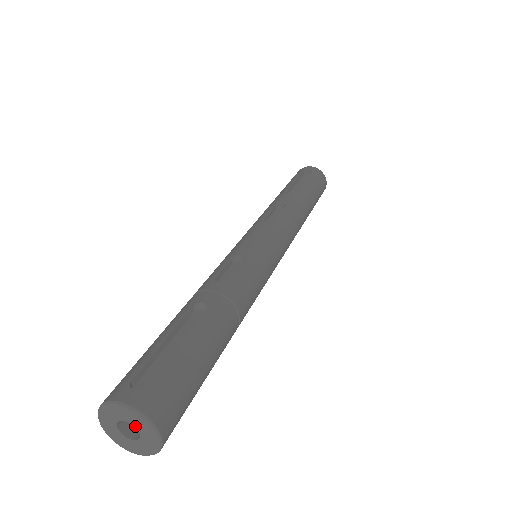
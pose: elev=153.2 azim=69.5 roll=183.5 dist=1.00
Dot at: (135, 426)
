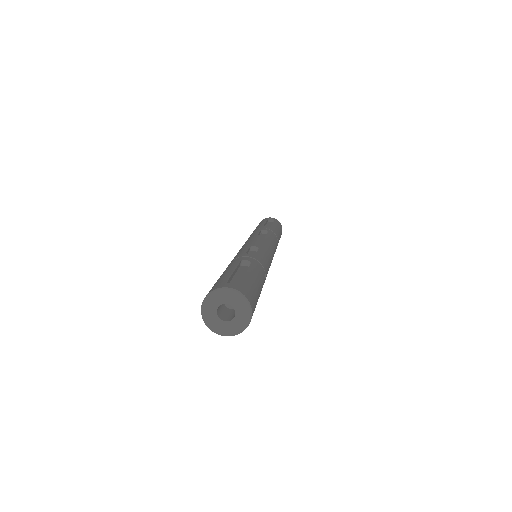
Dot at: (234, 307)
